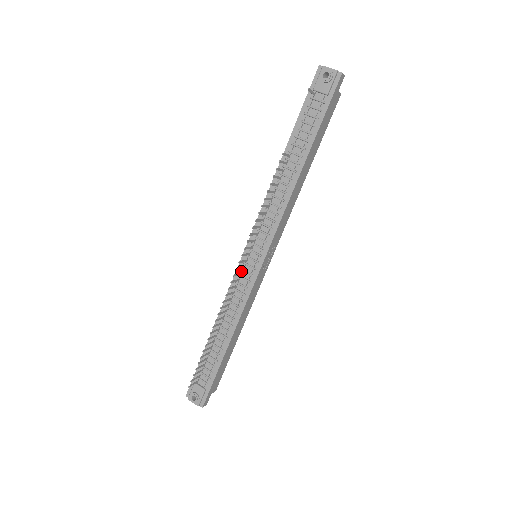
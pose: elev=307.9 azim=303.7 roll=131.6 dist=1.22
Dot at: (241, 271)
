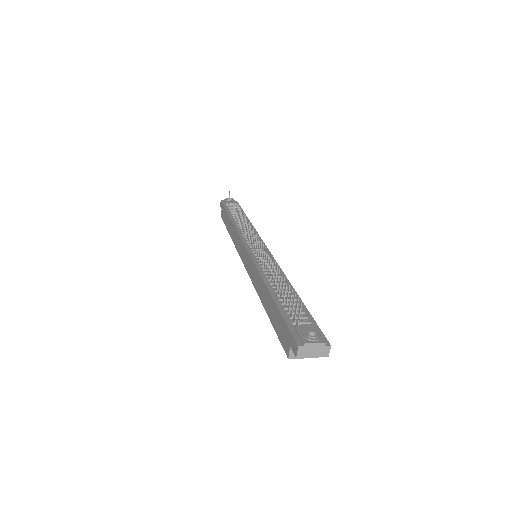
Dot at: (255, 256)
